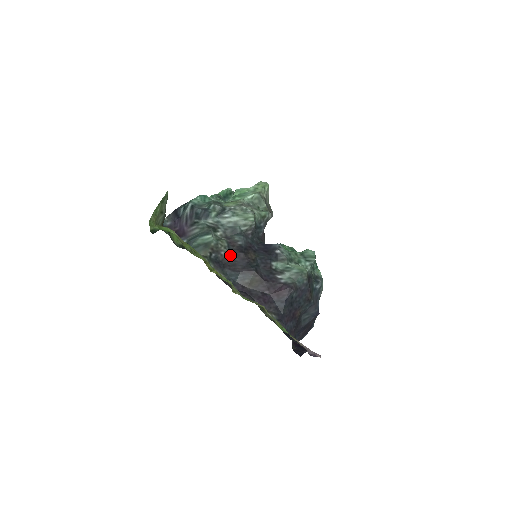
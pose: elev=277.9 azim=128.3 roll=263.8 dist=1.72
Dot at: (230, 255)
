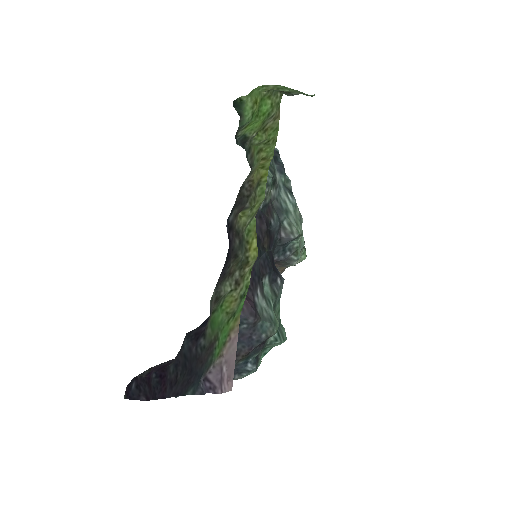
Dot at: (259, 210)
